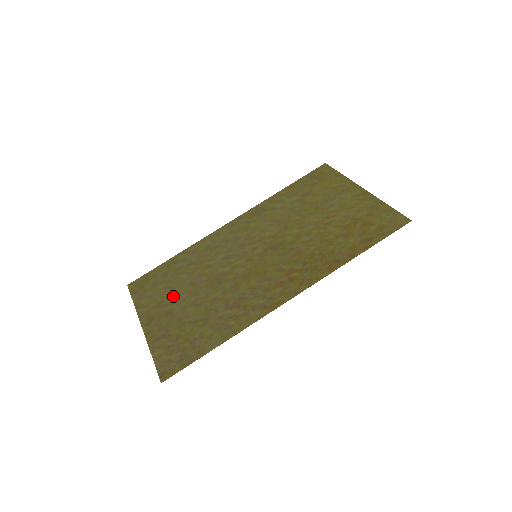
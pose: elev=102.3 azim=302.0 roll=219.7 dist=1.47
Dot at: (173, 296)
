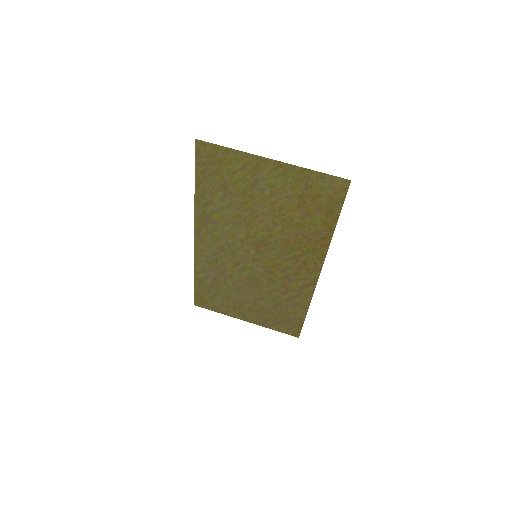
Dot at: (237, 301)
